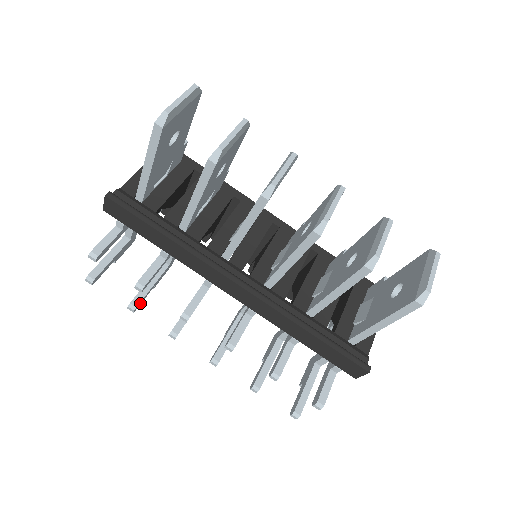
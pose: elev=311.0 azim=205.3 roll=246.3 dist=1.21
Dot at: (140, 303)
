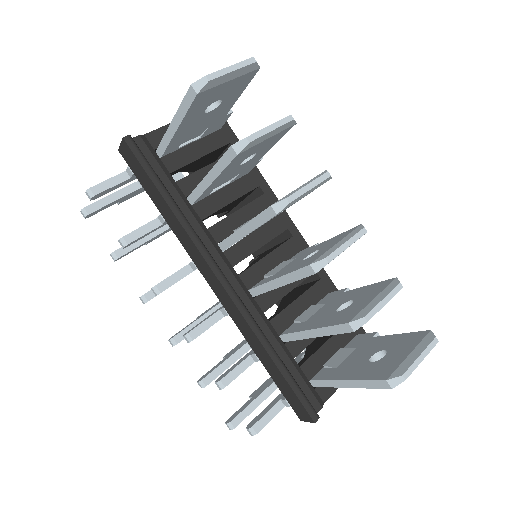
Dot at: (125, 255)
